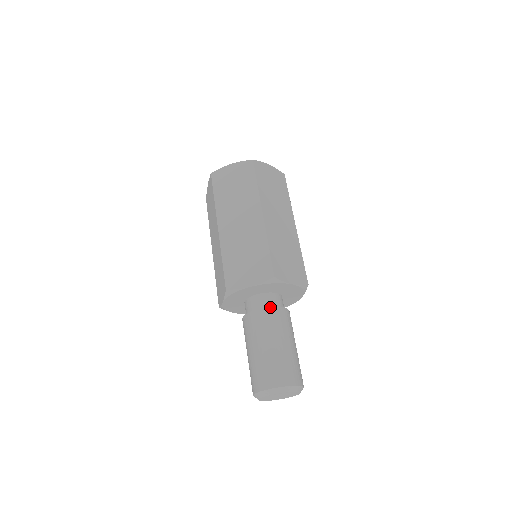
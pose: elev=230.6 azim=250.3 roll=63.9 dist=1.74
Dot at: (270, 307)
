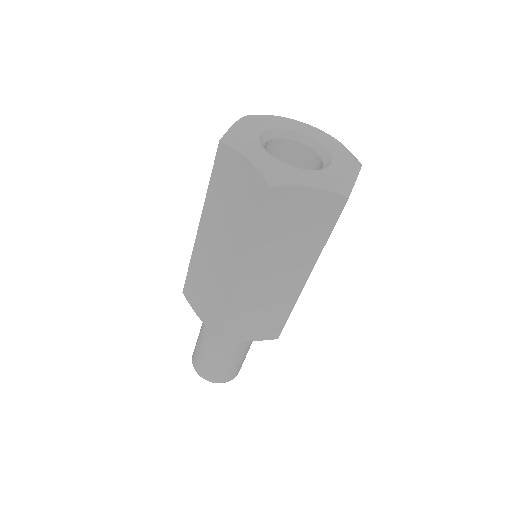
Dot at: occluded
